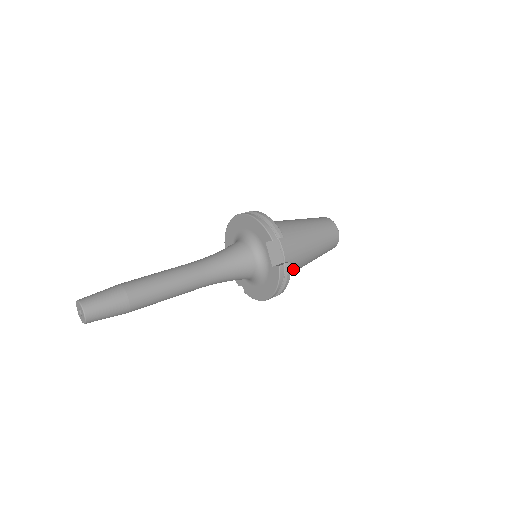
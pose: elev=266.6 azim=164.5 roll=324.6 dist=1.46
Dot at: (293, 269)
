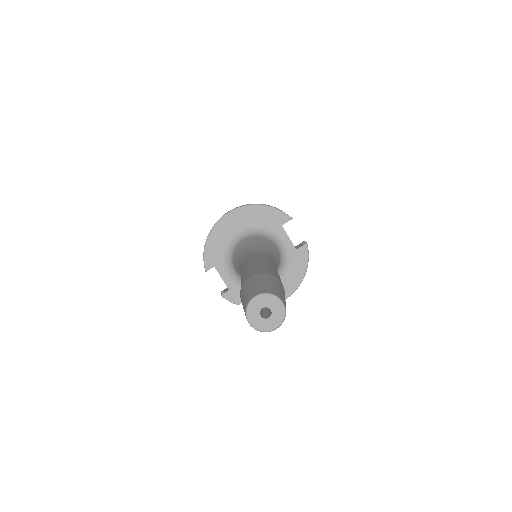
Dot at: occluded
